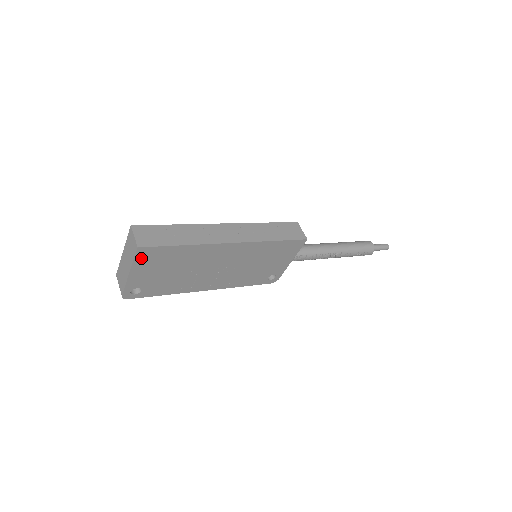
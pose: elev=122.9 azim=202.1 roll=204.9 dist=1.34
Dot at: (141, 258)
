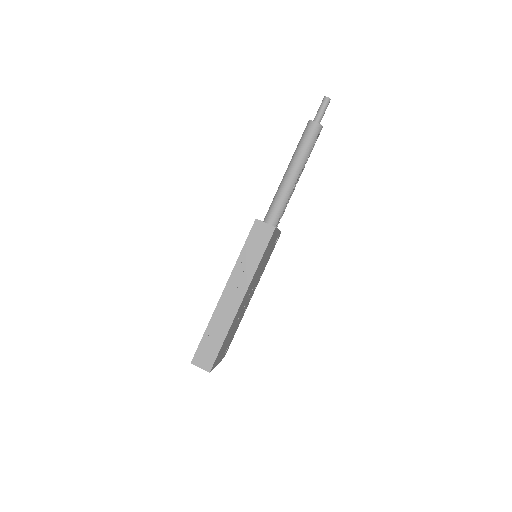
Dot at: (215, 364)
